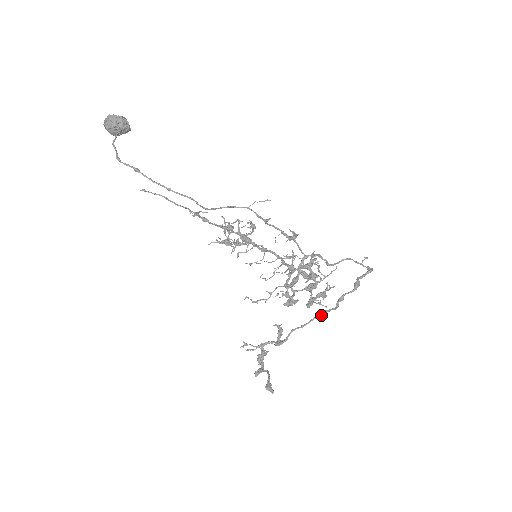
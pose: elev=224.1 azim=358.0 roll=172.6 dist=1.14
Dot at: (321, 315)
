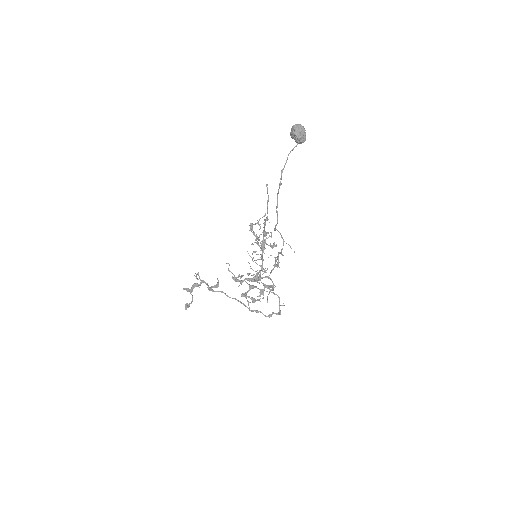
Dot at: (240, 302)
